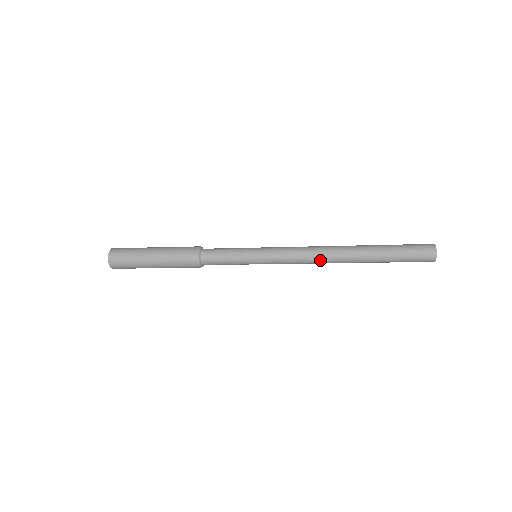
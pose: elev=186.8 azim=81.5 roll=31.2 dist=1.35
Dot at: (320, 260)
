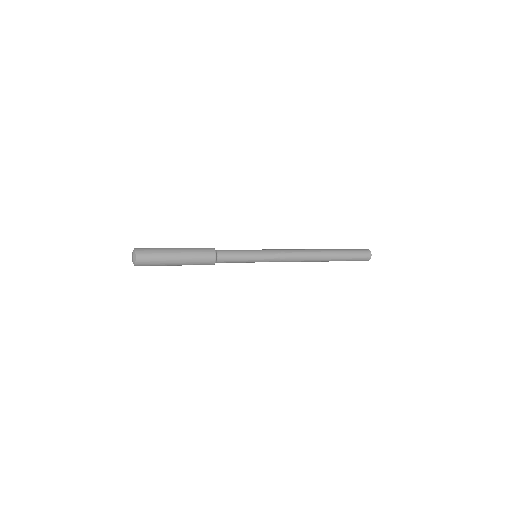
Dot at: occluded
